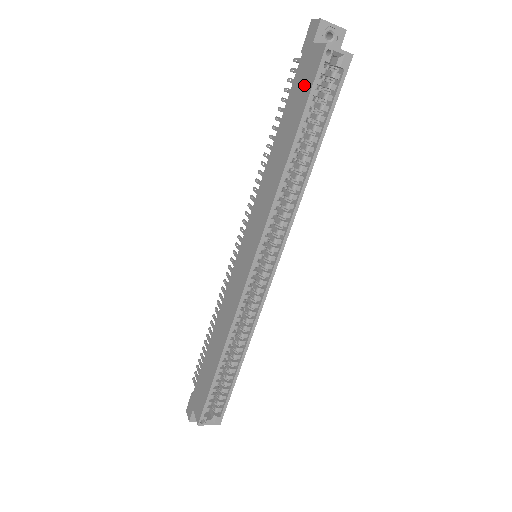
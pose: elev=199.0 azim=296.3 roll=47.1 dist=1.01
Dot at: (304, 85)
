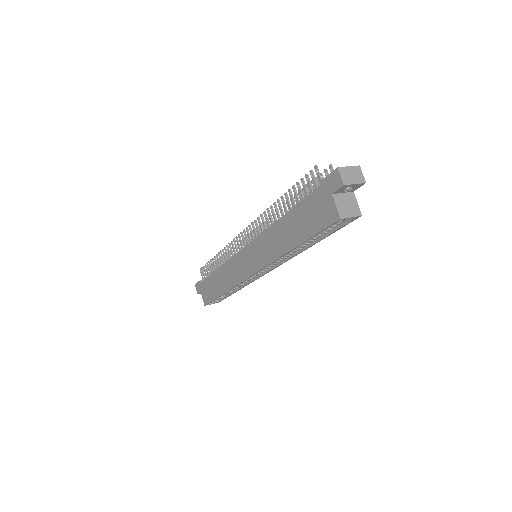
Dot at: (316, 218)
